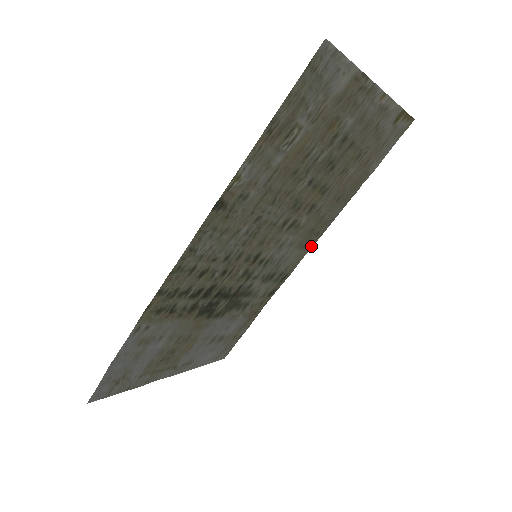
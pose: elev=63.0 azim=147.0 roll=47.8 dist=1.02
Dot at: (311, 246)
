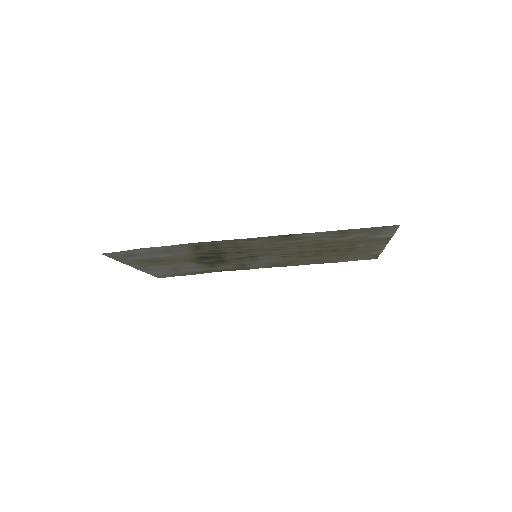
Dot at: occluded
